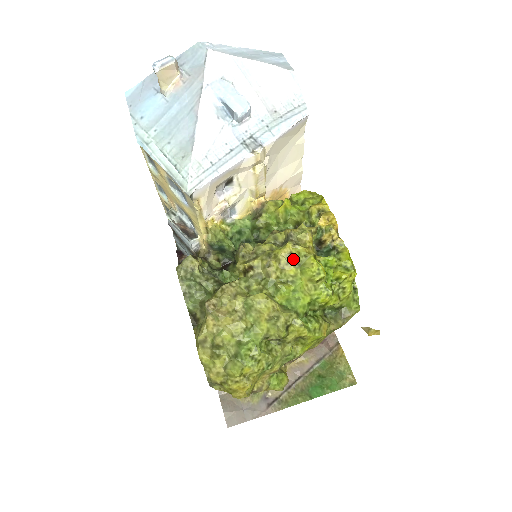
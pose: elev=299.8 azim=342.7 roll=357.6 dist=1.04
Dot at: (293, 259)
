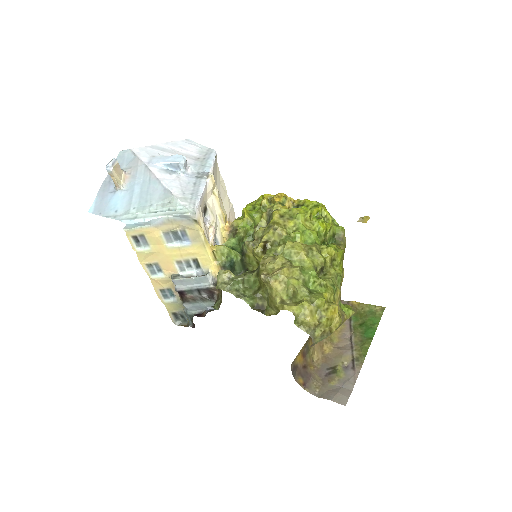
Dot at: (285, 217)
